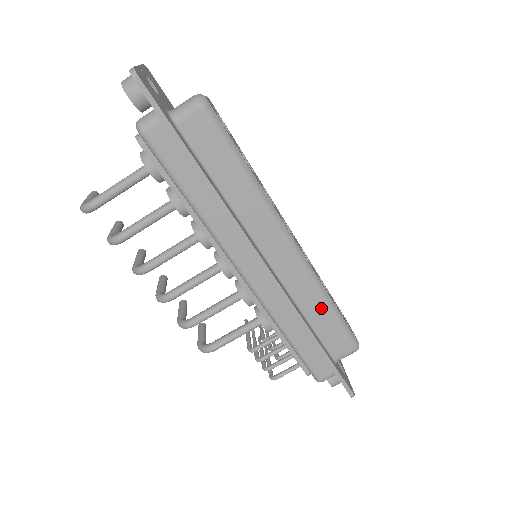
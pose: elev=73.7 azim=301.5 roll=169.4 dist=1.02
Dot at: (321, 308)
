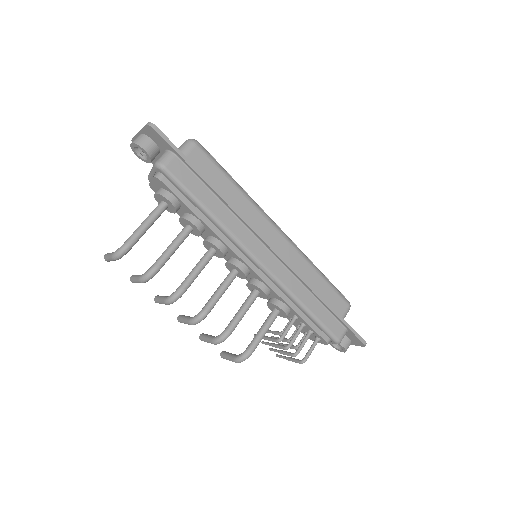
Dot at: (316, 277)
